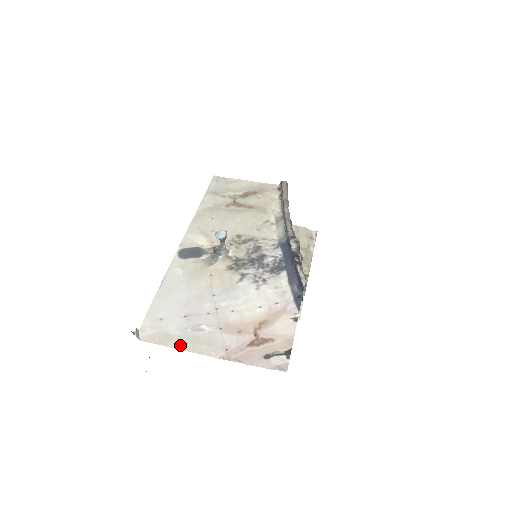
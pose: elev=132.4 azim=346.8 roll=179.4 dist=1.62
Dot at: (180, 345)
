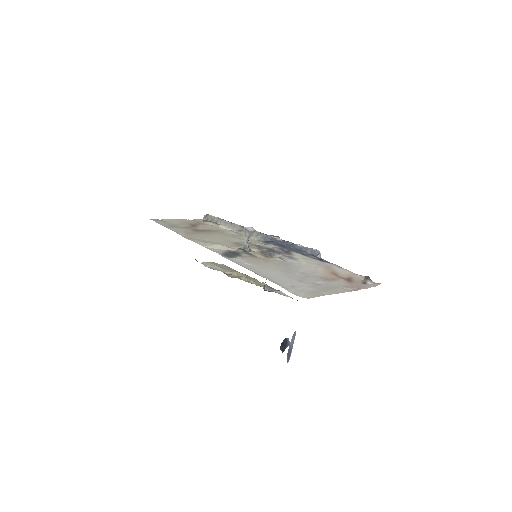
Dot at: (329, 292)
